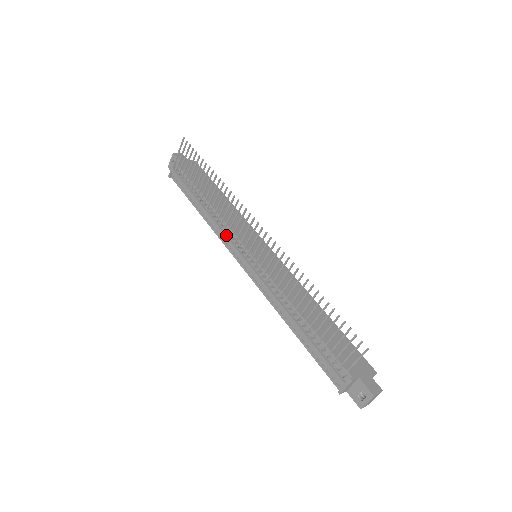
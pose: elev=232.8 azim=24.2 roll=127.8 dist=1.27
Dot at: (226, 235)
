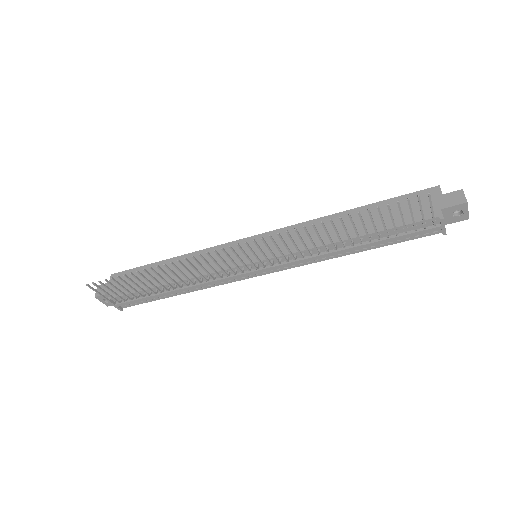
Dot at: (220, 279)
